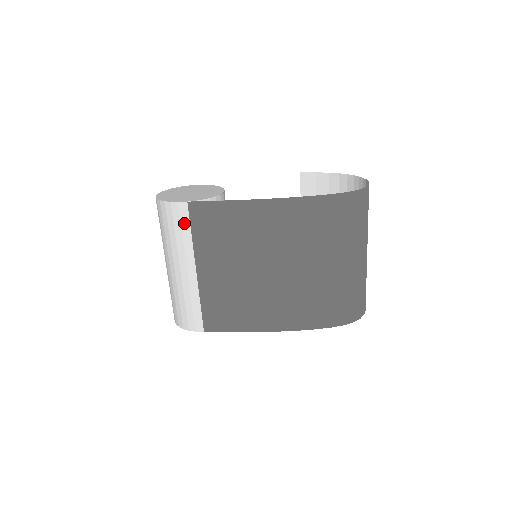
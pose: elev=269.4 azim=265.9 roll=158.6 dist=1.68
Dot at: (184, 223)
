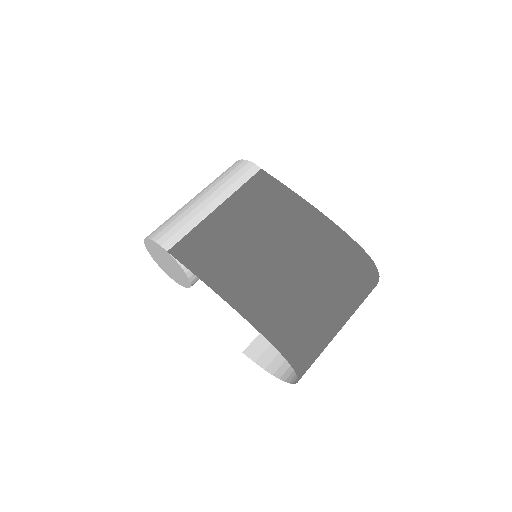
Dot at: (245, 176)
